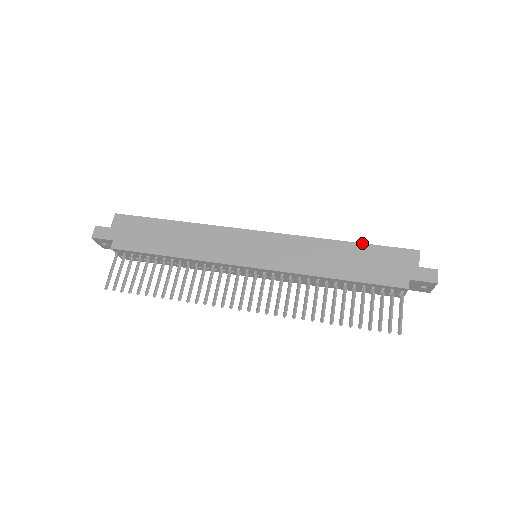
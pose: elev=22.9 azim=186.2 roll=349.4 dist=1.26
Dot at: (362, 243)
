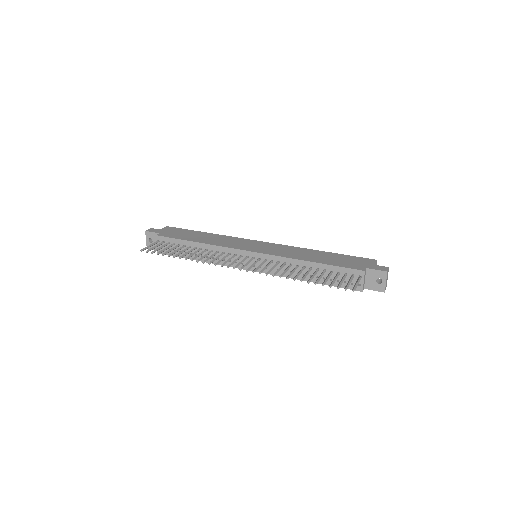
Dot at: (335, 253)
